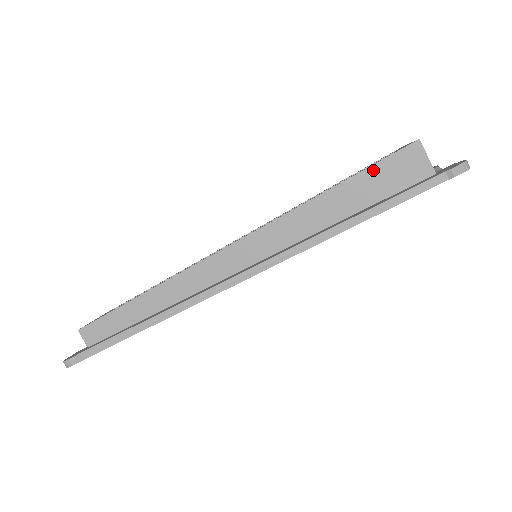
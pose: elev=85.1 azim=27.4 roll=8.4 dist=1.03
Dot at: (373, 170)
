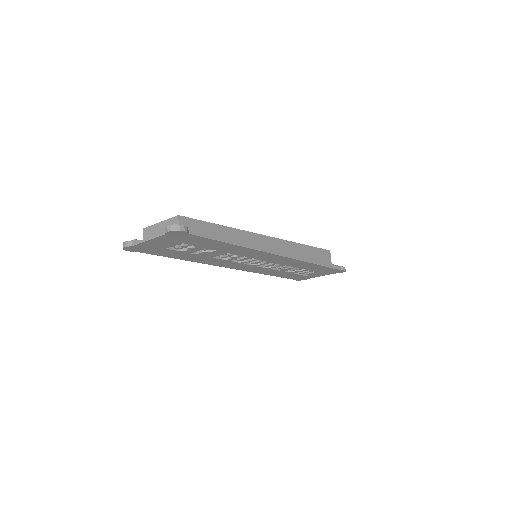
Dot at: (318, 250)
